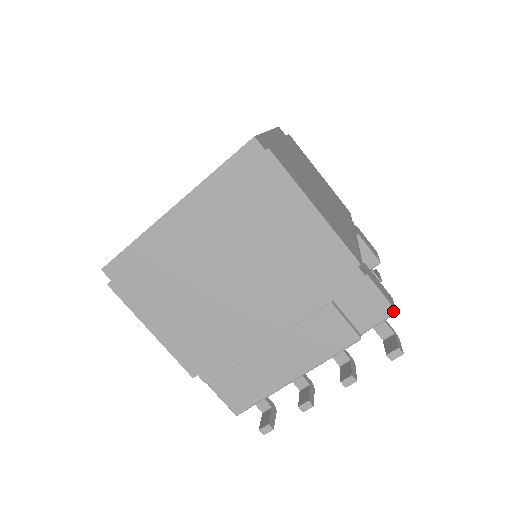
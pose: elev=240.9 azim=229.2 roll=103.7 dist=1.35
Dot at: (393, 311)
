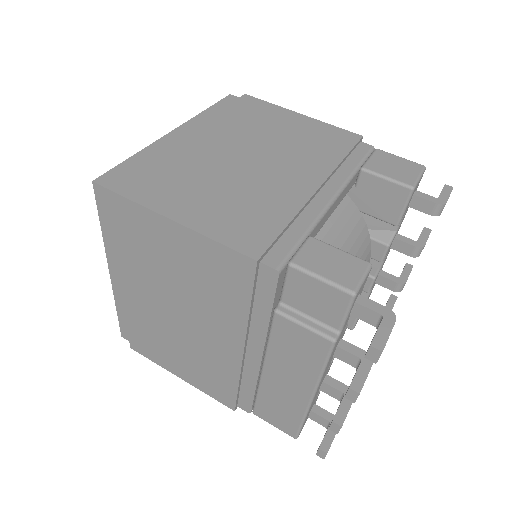
Dot at: (348, 294)
